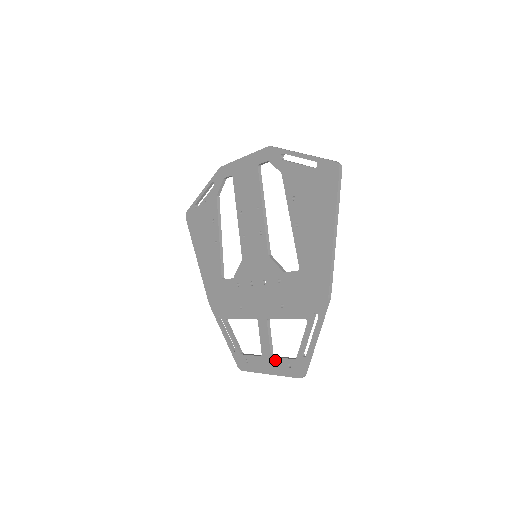
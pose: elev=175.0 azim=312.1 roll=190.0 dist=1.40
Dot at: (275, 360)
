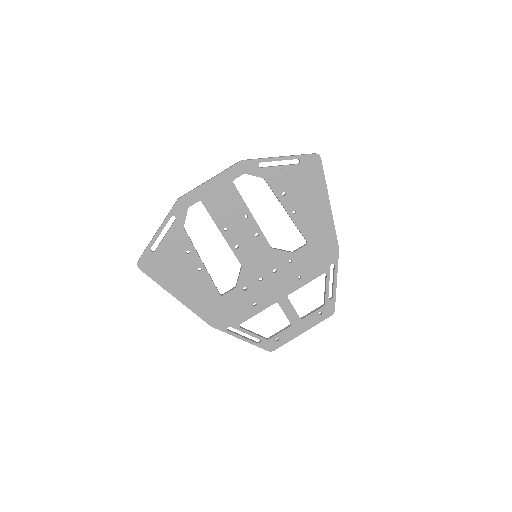
Dot at: (306, 319)
